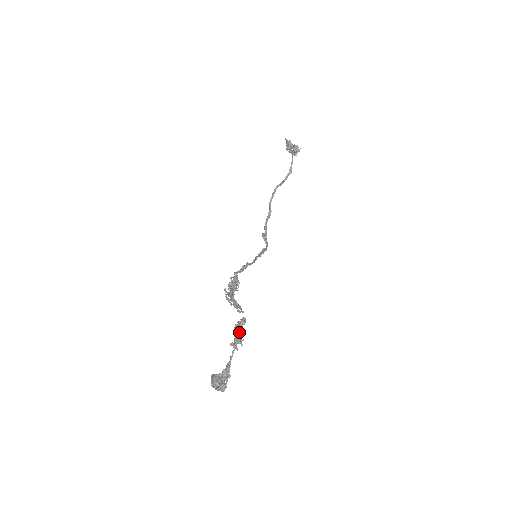
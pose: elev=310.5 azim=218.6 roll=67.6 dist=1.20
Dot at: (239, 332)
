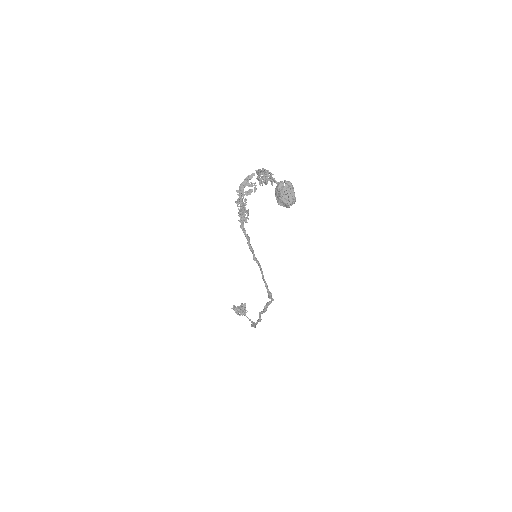
Dot at: (261, 170)
